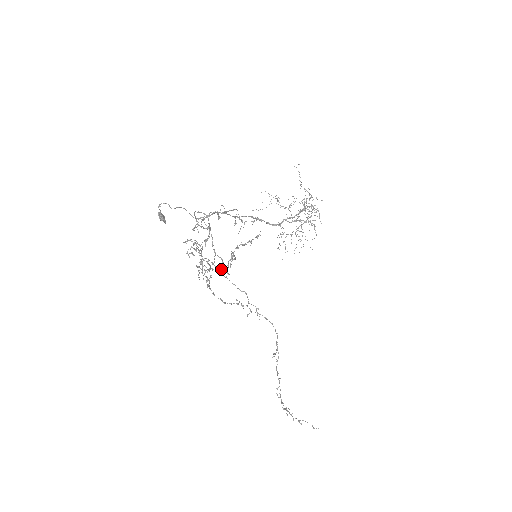
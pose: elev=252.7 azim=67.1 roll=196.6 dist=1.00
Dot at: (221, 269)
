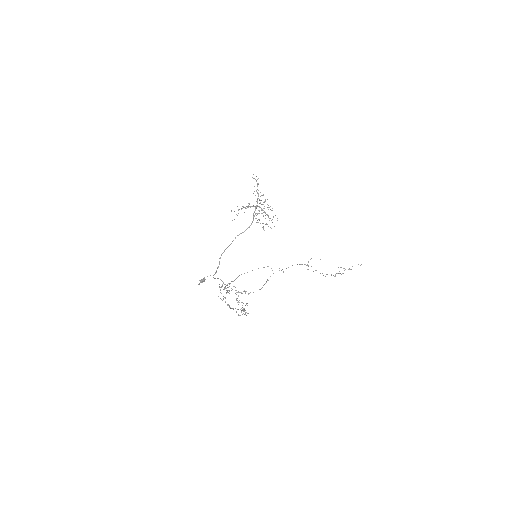
Dot at: (246, 304)
